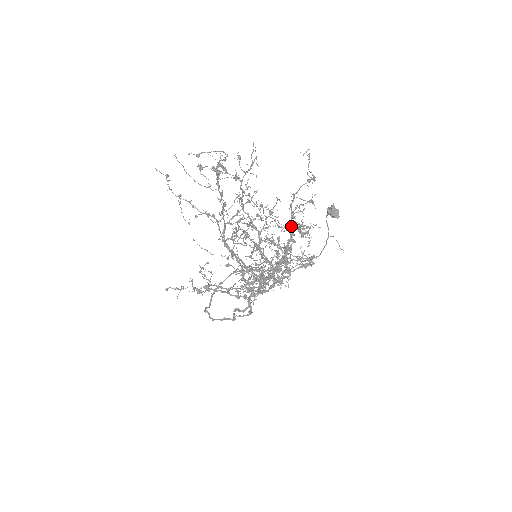
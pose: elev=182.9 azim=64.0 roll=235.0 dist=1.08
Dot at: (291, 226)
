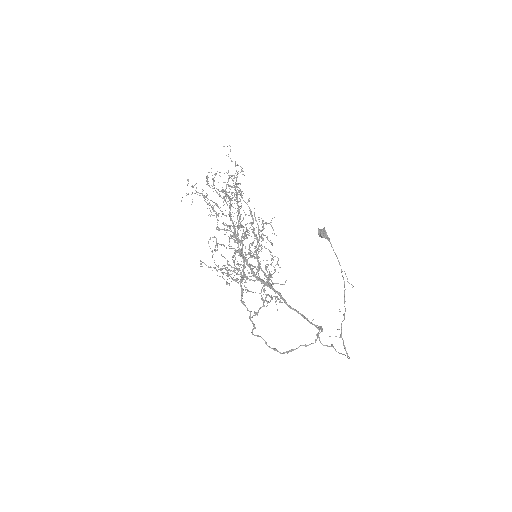
Dot at: (216, 188)
